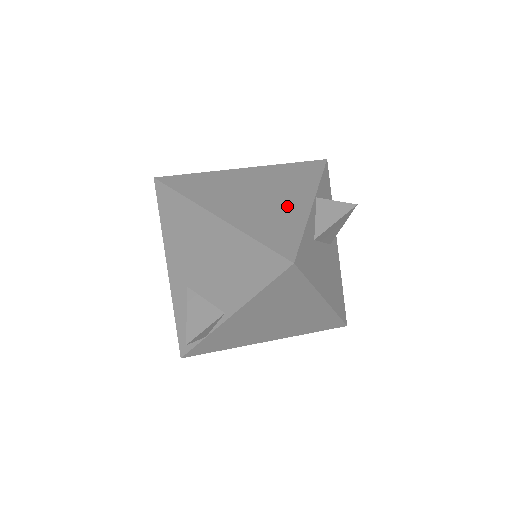
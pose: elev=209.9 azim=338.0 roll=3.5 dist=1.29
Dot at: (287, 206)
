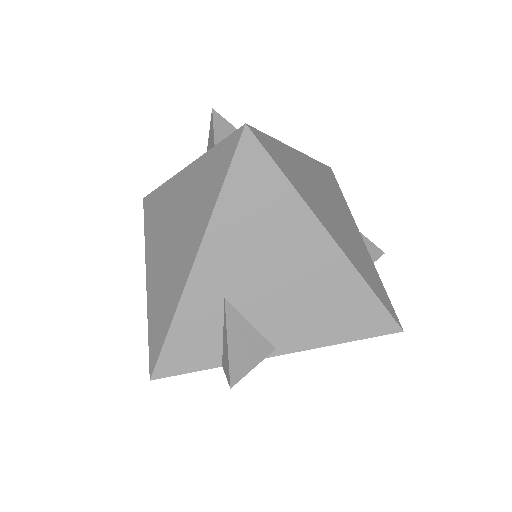
Dot at: (356, 238)
